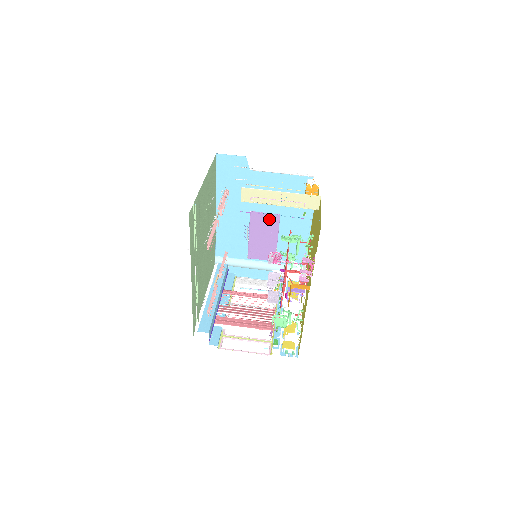
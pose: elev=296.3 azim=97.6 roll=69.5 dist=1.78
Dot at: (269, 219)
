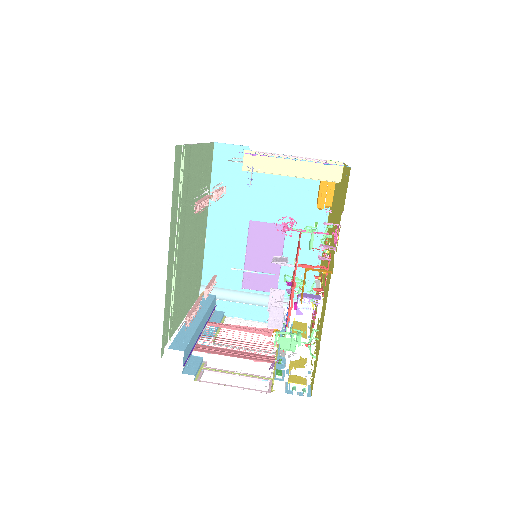
Dot at: (272, 231)
